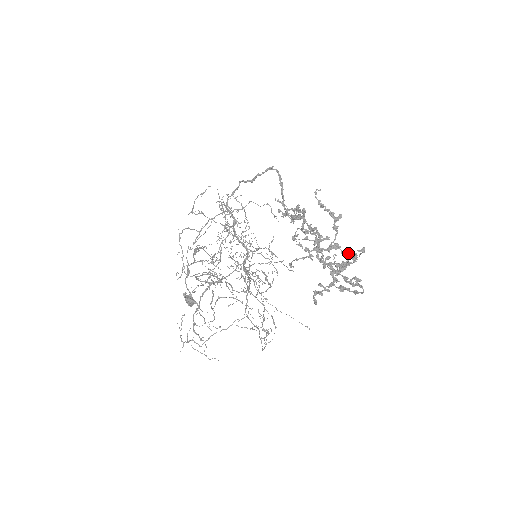
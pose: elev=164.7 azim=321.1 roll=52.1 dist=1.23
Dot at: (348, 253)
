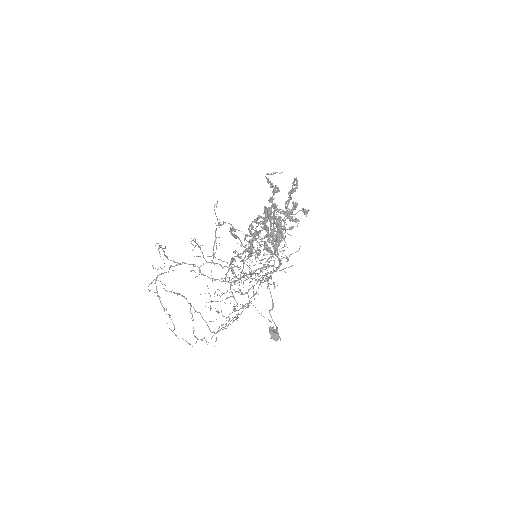
Dot at: occluded
